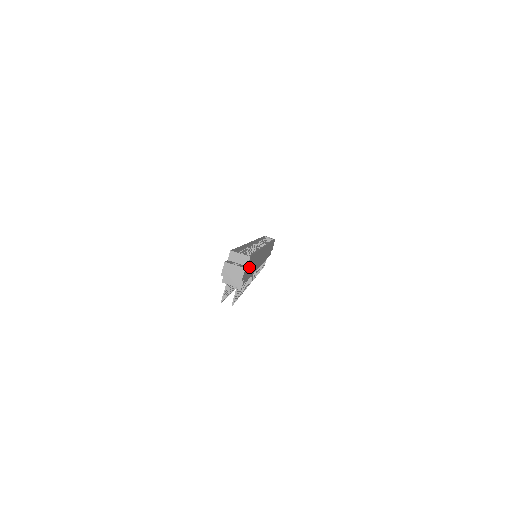
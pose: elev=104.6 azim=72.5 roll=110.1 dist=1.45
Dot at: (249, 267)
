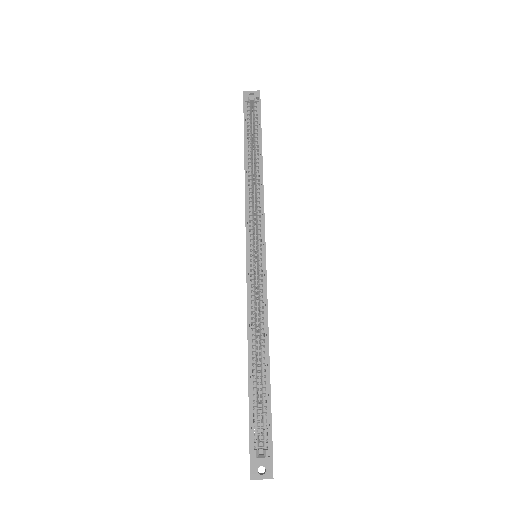
Dot at: occluded
